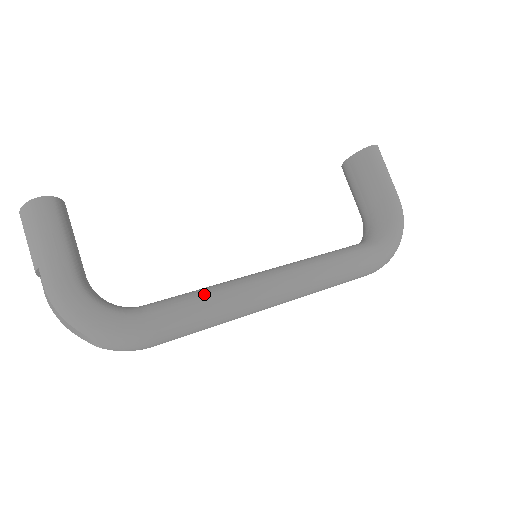
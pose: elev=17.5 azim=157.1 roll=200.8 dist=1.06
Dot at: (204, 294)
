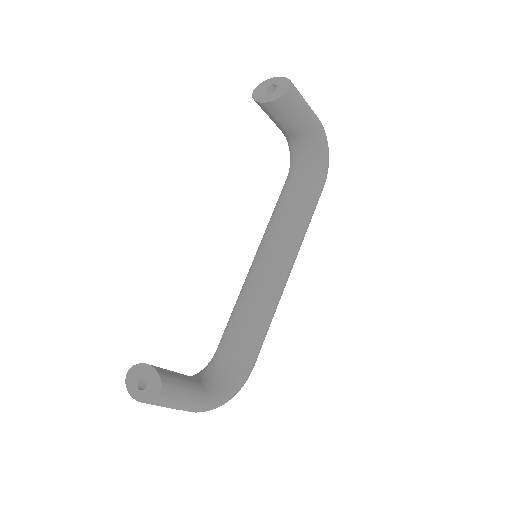
Dot at: (260, 322)
